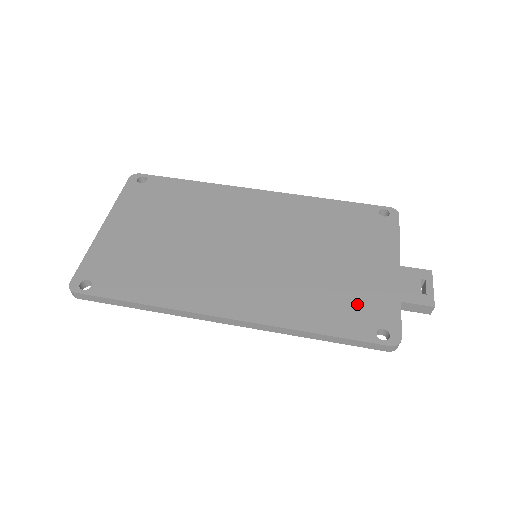
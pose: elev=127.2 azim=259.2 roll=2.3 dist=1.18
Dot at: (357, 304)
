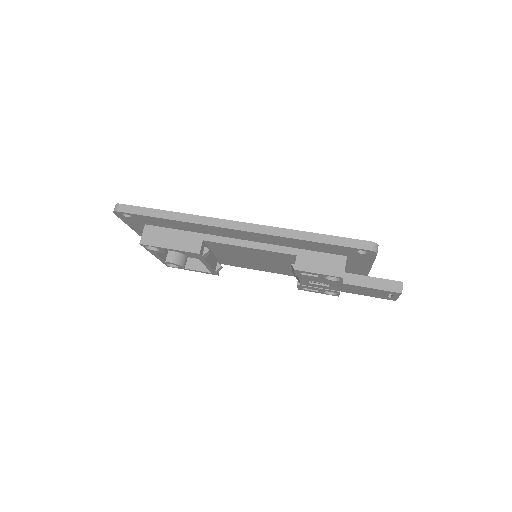
Dot at: occluded
